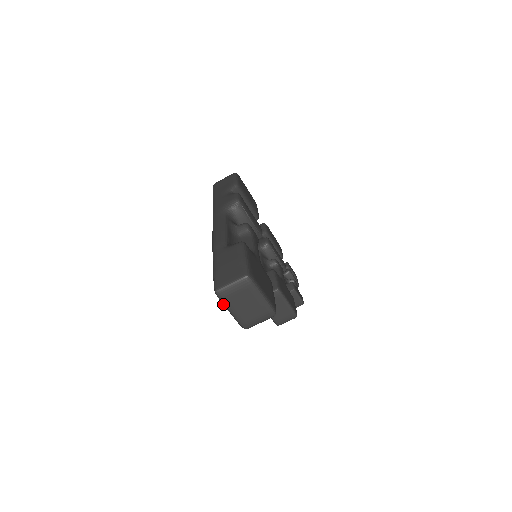
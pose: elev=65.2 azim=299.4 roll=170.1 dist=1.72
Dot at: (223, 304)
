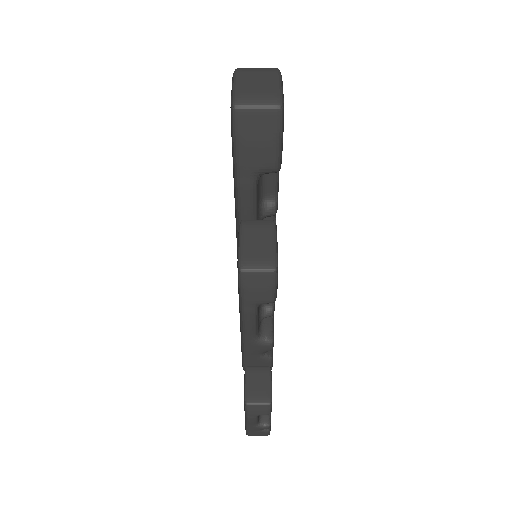
Dot at: (233, 79)
